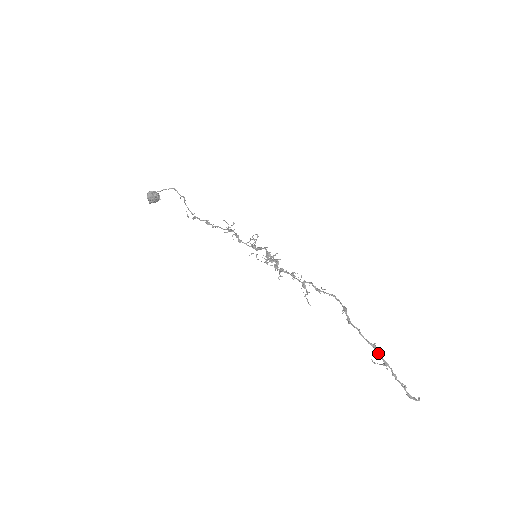
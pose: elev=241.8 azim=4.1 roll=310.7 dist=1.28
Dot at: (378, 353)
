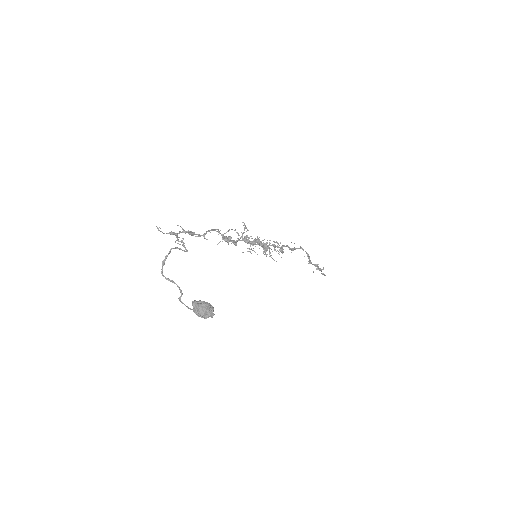
Dot at: (318, 268)
